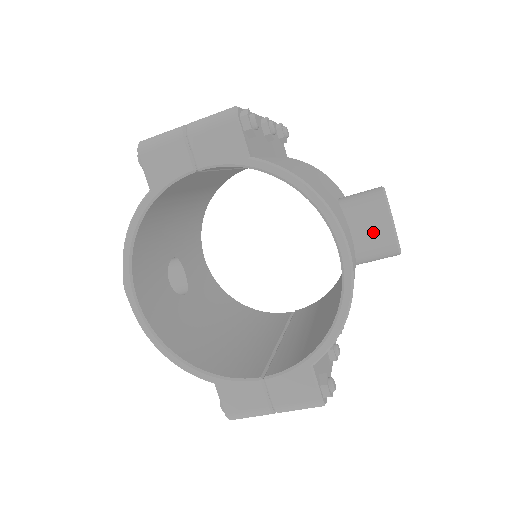
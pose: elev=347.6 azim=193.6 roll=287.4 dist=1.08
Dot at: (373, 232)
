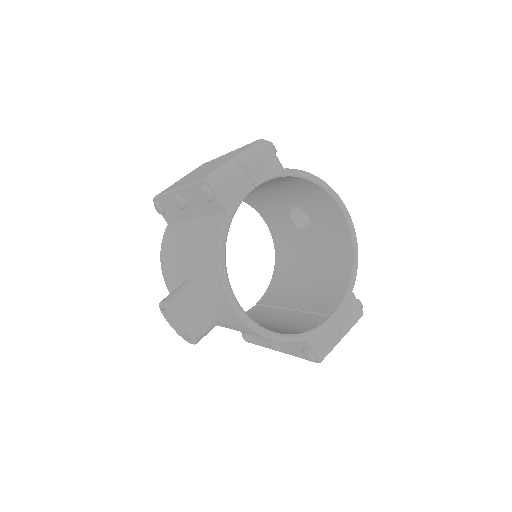
Dot at: occluded
